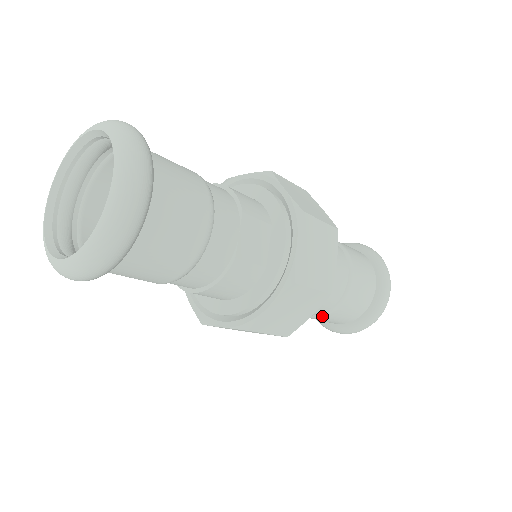
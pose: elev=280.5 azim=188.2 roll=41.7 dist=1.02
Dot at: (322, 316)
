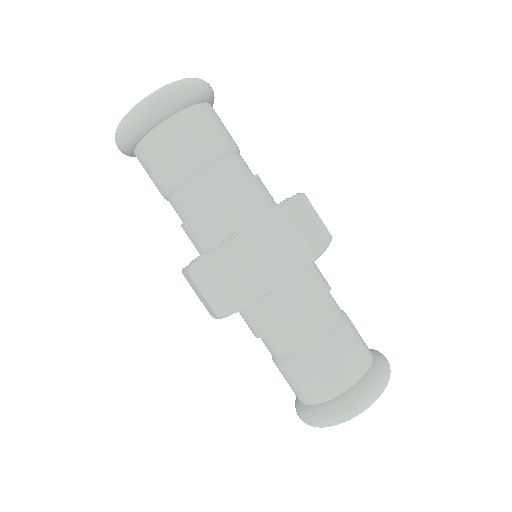
Dot at: (280, 362)
